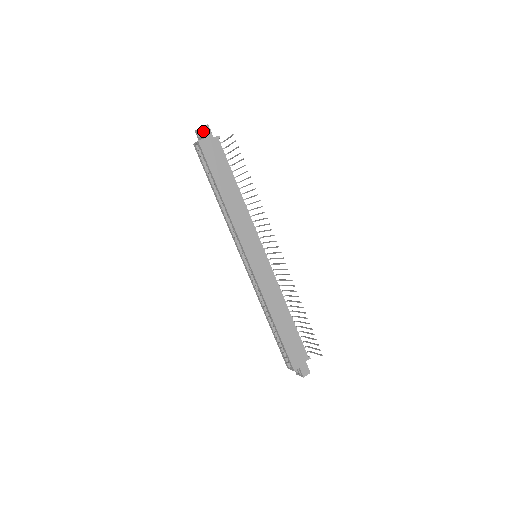
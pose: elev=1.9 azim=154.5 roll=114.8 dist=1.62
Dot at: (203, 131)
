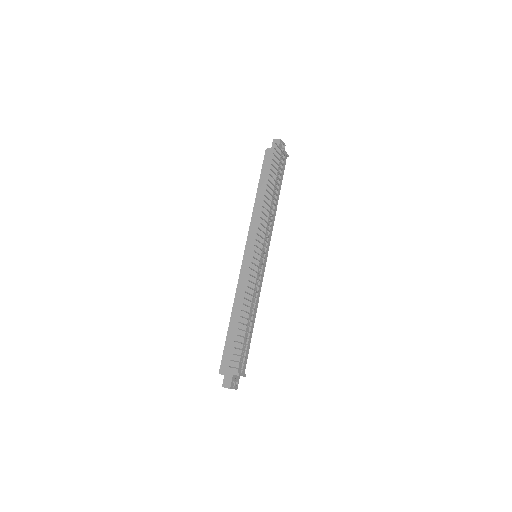
Dot at: (274, 143)
